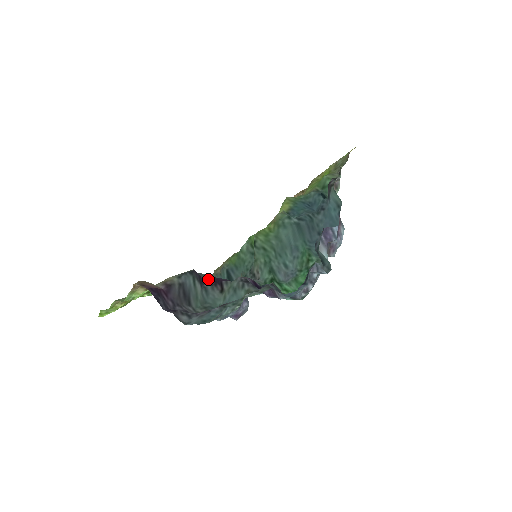
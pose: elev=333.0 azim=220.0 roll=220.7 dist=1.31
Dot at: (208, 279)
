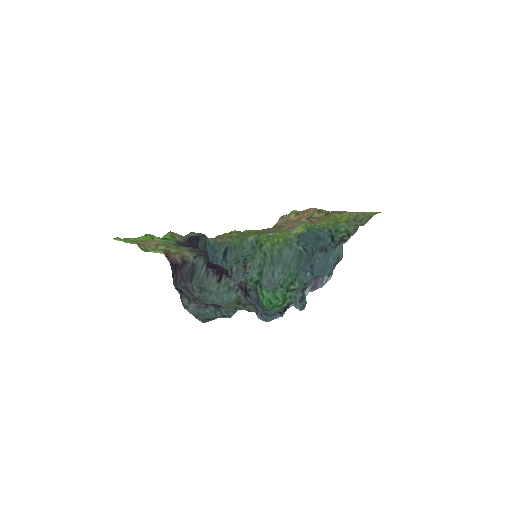
Dot at: (213, 265)
